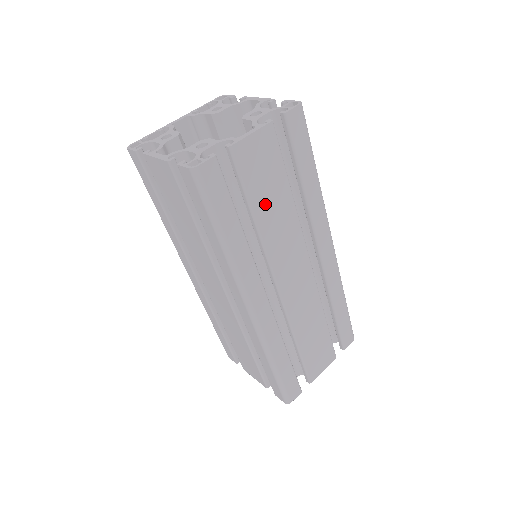
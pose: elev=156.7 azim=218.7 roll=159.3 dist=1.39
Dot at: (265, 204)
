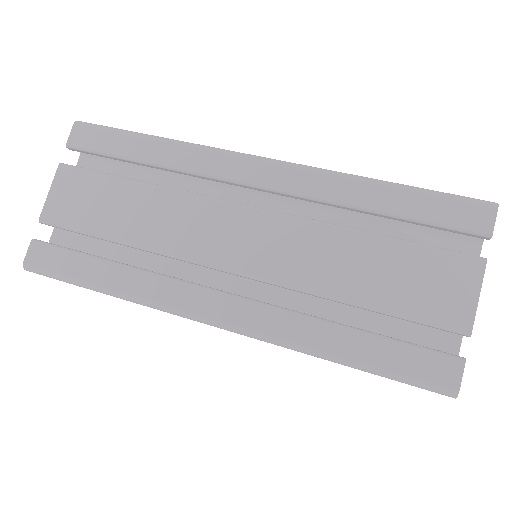
Dot at: (118, 221)
